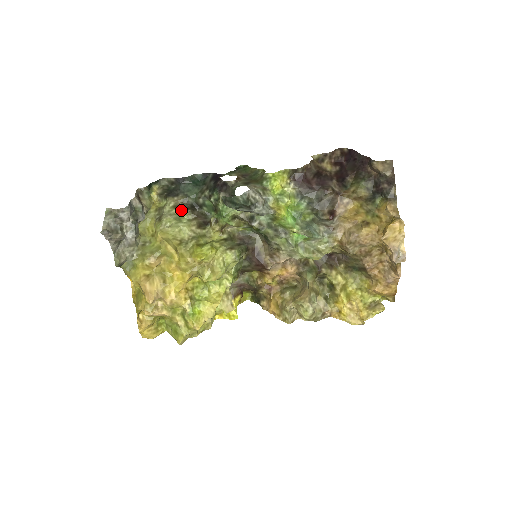
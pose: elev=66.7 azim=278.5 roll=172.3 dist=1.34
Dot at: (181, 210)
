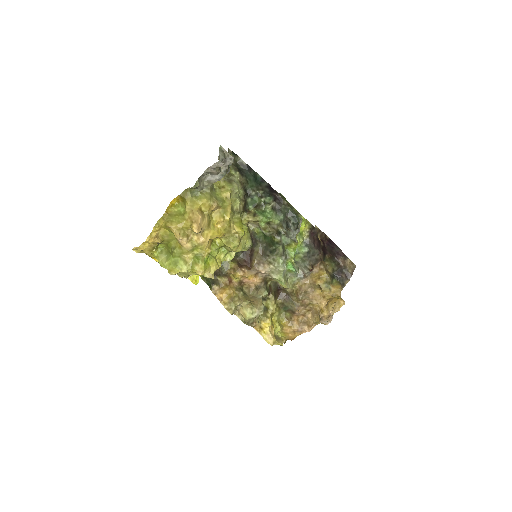
Dot at: (241, 188)
